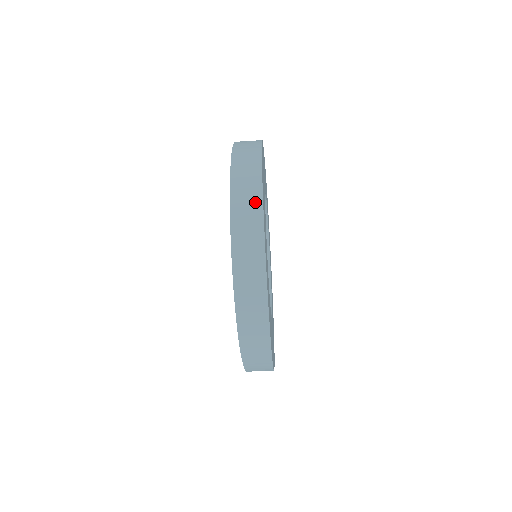
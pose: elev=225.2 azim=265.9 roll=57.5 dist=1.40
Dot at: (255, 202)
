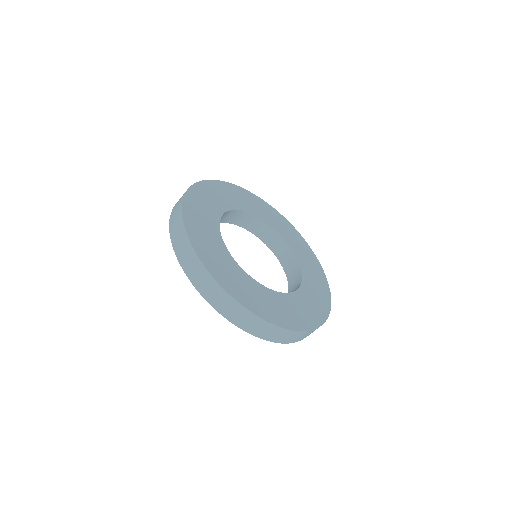
Dot at: occluded
